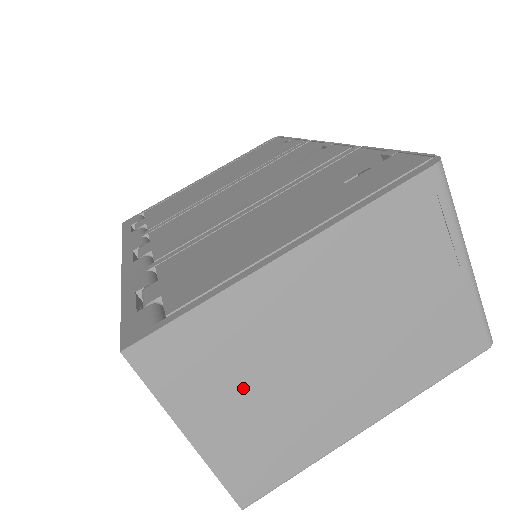
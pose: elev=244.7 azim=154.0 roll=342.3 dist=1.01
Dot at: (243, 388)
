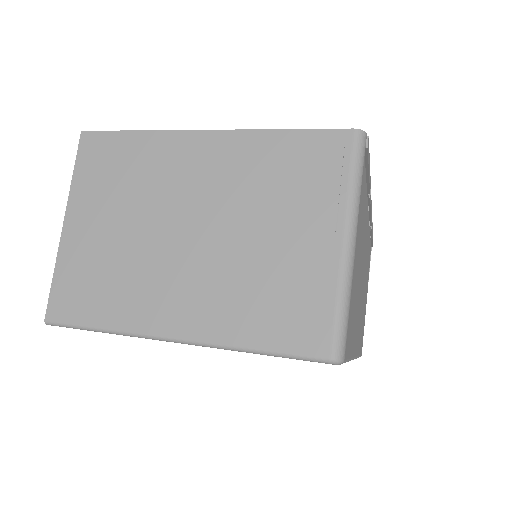
Dot at: (117, 211)
